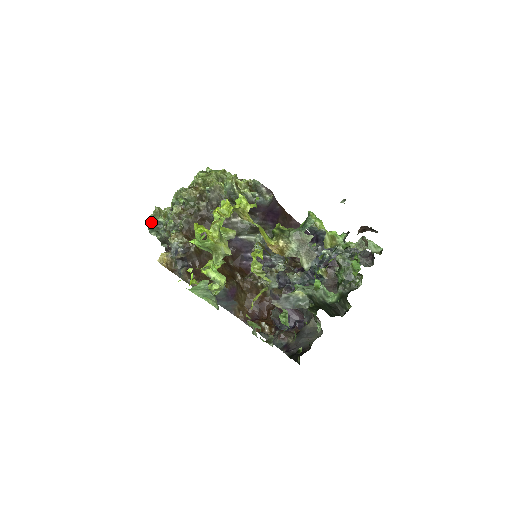
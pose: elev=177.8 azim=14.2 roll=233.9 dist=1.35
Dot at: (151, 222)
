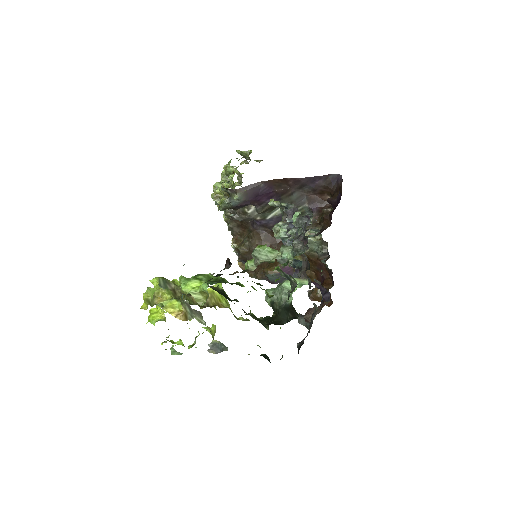
Dot at: occluded
